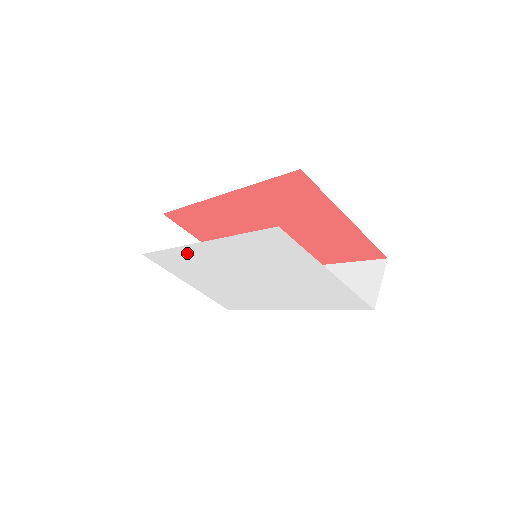
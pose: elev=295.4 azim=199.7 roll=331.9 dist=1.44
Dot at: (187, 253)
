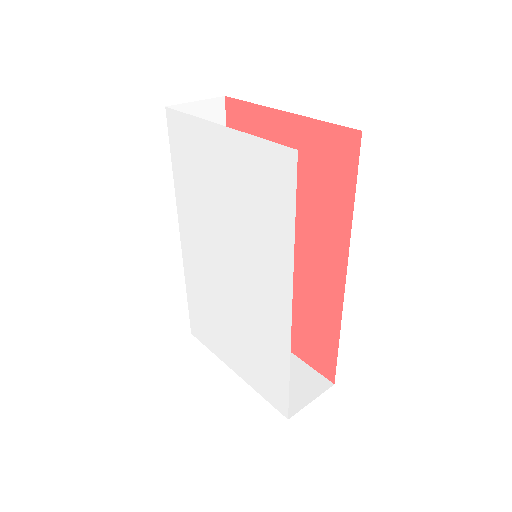
Dot at: (191, 274)
